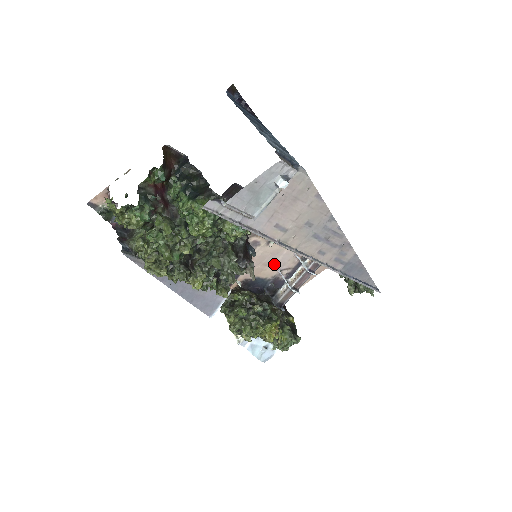
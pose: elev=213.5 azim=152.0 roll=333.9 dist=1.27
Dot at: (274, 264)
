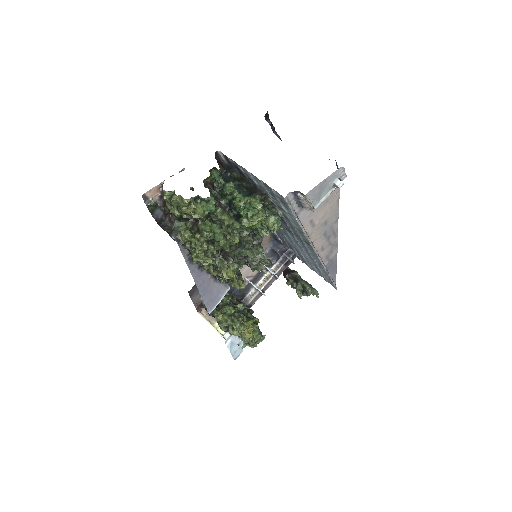
Dot at: (244, 271)
